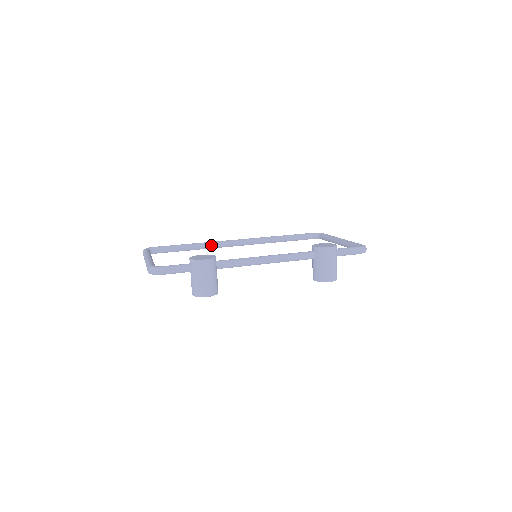
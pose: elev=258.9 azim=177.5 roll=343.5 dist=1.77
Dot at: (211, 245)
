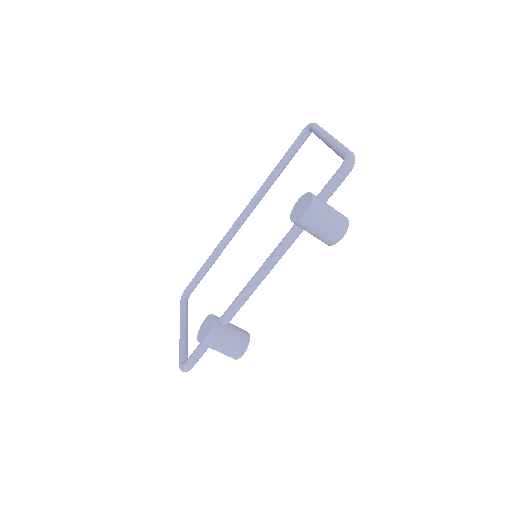
Dot at: (224, 244)
